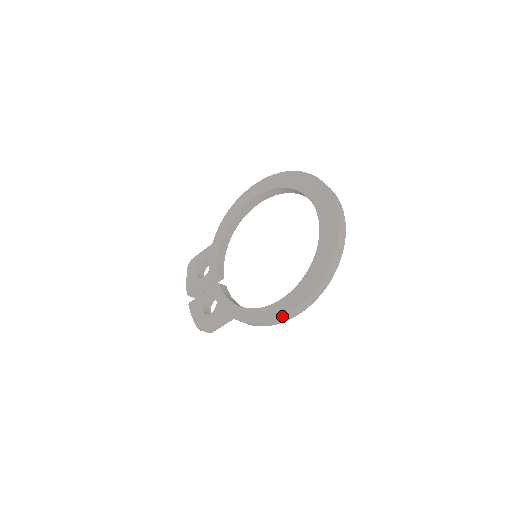
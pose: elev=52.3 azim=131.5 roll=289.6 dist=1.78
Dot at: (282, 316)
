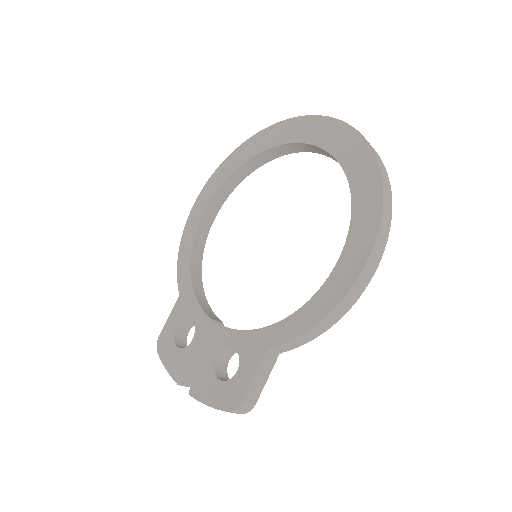
Dot at: (361, 271)
